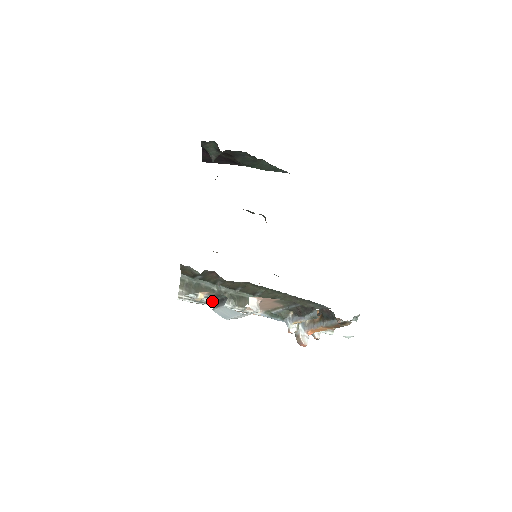
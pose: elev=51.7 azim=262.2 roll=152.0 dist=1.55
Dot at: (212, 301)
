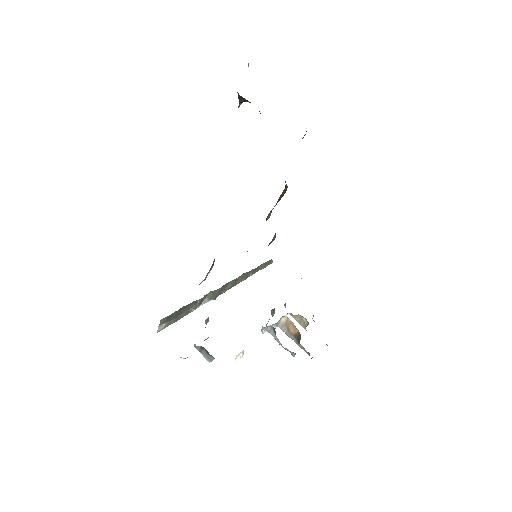
Dot at: (196, 346)
